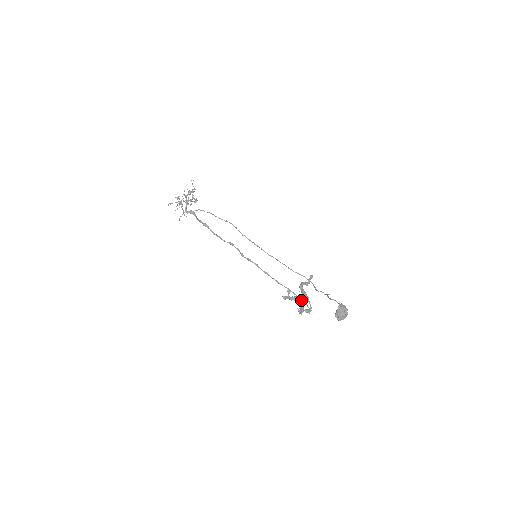
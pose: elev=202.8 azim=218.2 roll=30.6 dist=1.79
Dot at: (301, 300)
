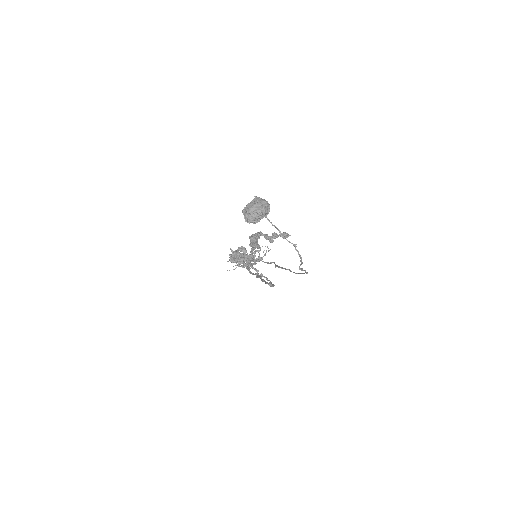
Dot at: (255, 261)
